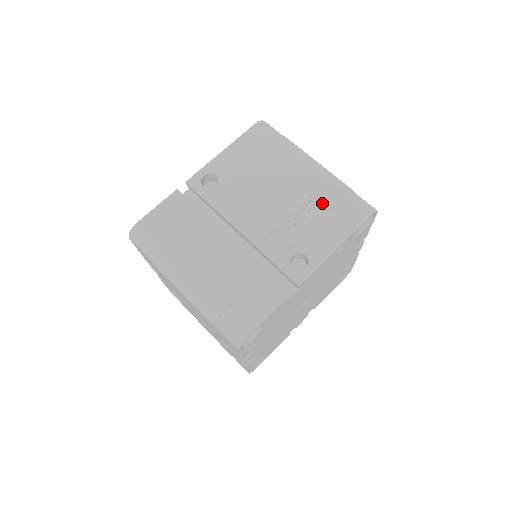
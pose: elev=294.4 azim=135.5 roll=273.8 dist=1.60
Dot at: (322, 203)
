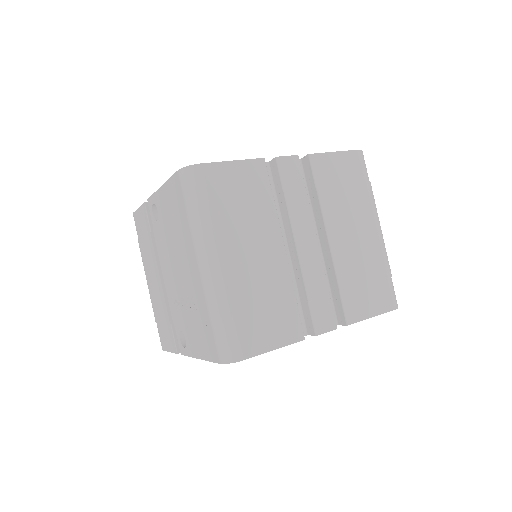
Dot at: (198, 312)
